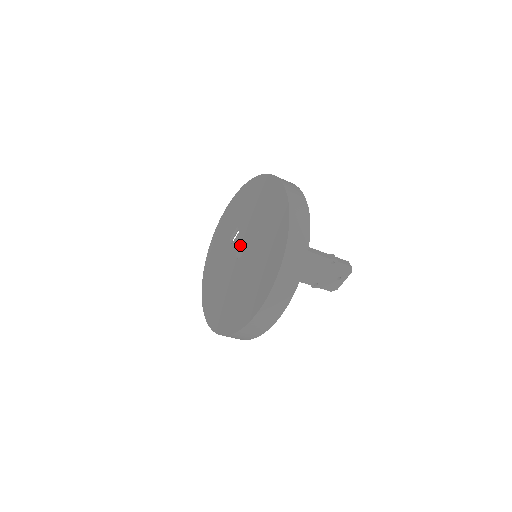
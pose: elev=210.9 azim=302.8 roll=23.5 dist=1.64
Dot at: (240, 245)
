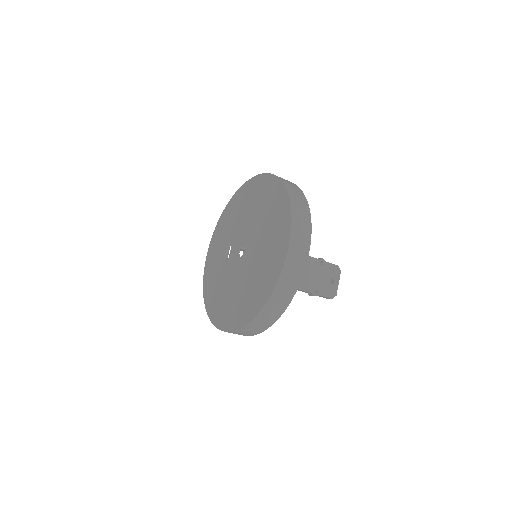
Dot at: (239, 247)
